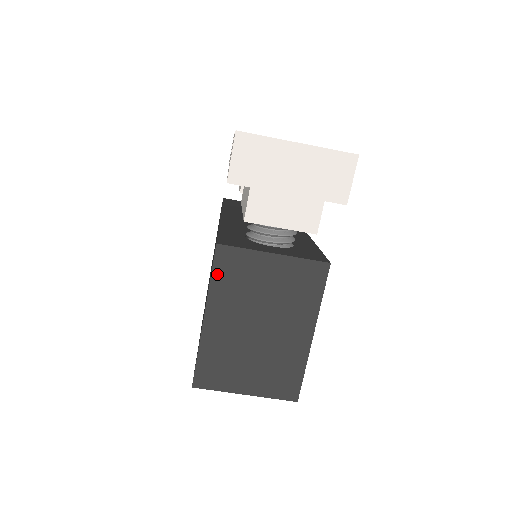
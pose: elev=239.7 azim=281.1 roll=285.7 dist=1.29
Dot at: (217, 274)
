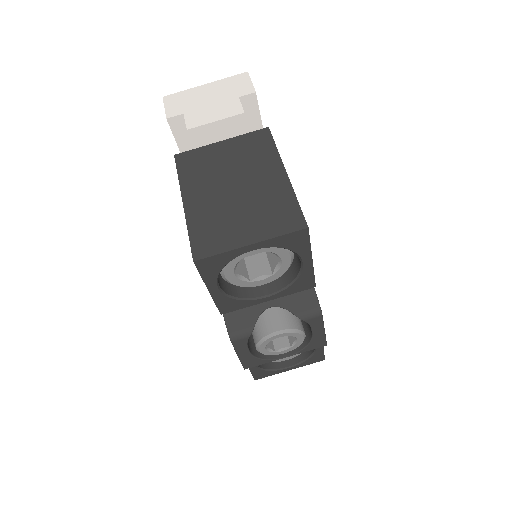
Dot at: (182, 171)
